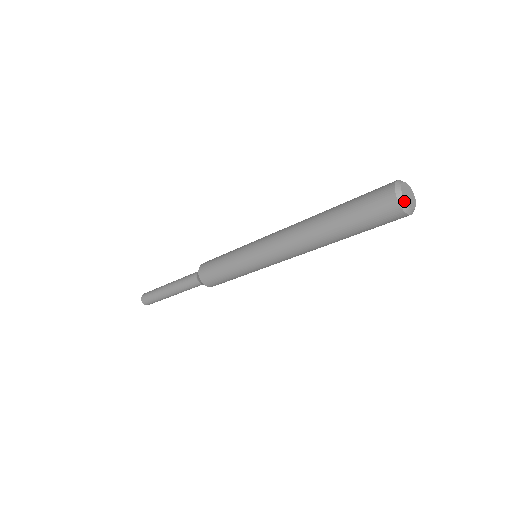
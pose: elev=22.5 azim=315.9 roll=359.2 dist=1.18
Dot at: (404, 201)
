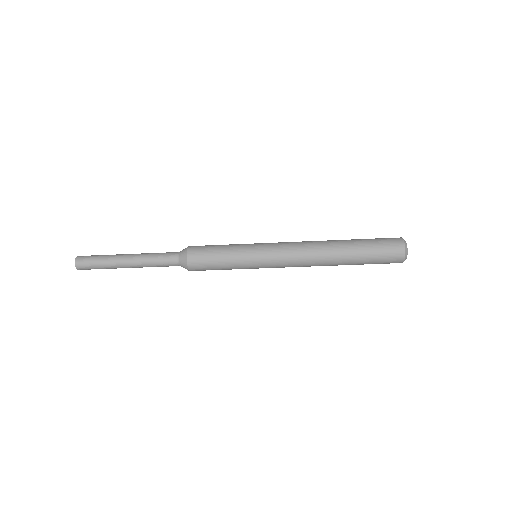
Dot at: occluded
